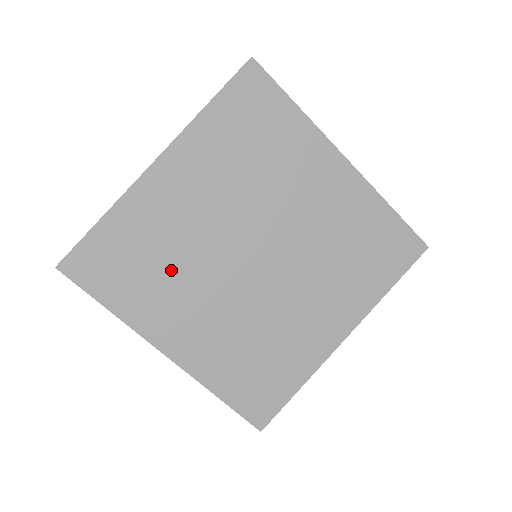
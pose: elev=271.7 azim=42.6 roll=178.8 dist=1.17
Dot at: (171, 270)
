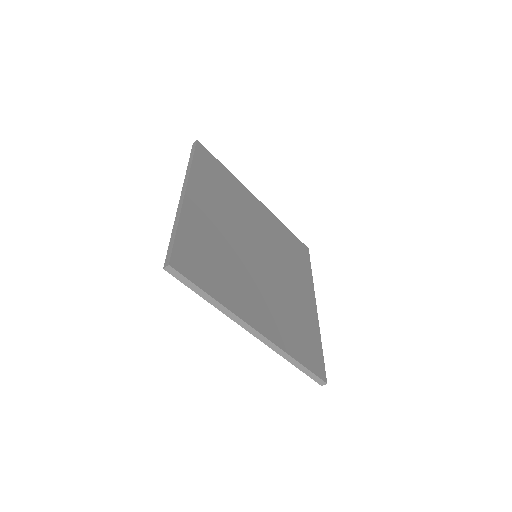
Dot at: (229, 265)
